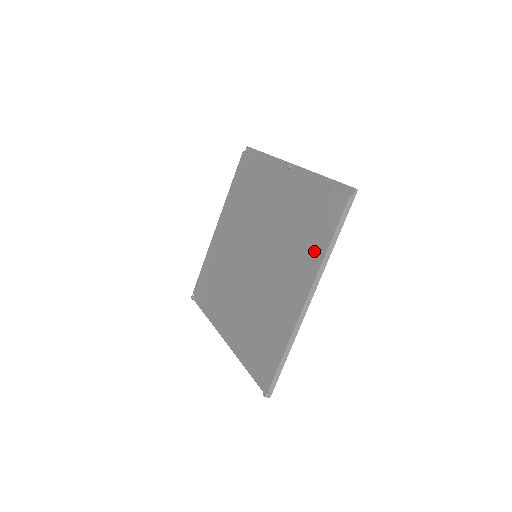
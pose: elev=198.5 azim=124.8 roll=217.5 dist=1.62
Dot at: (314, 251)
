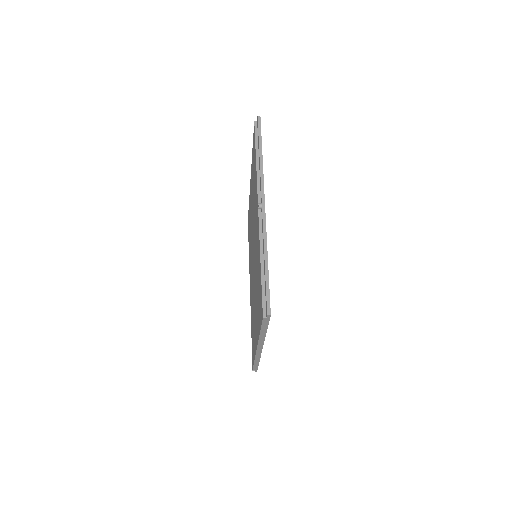
Dot at: (258, 322)
